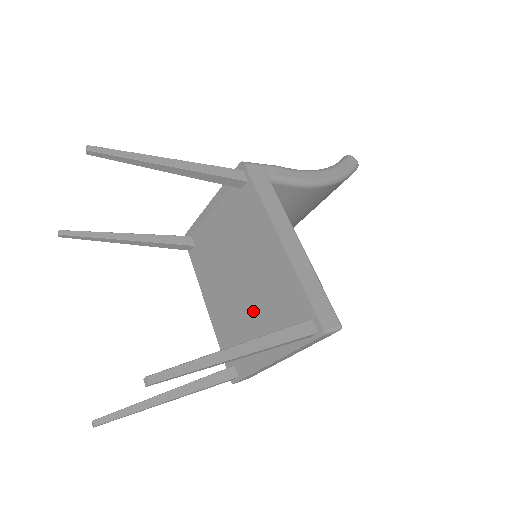
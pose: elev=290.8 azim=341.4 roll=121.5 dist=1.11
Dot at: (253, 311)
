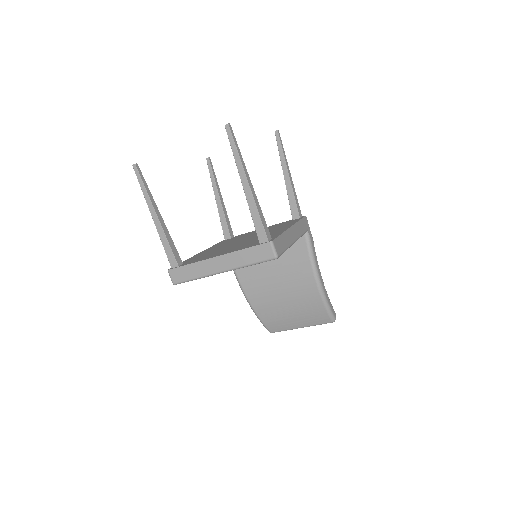
Dot at: occluded
